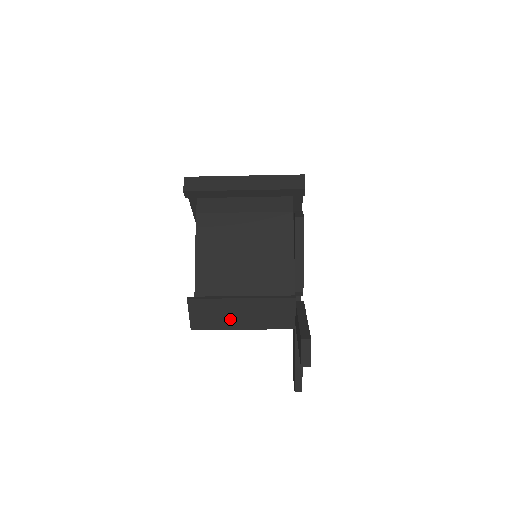
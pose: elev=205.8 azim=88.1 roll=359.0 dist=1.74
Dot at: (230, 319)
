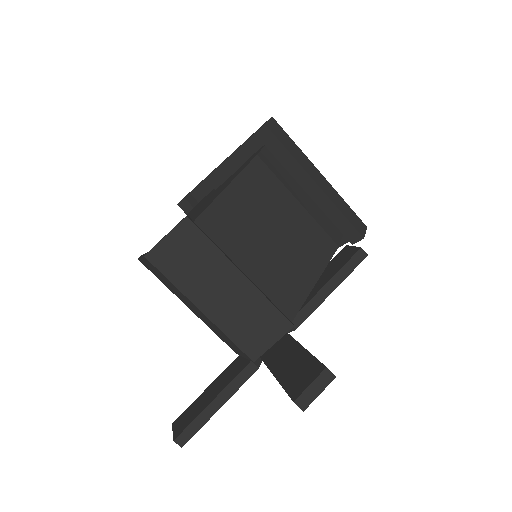
Dot at: (203, 286)
